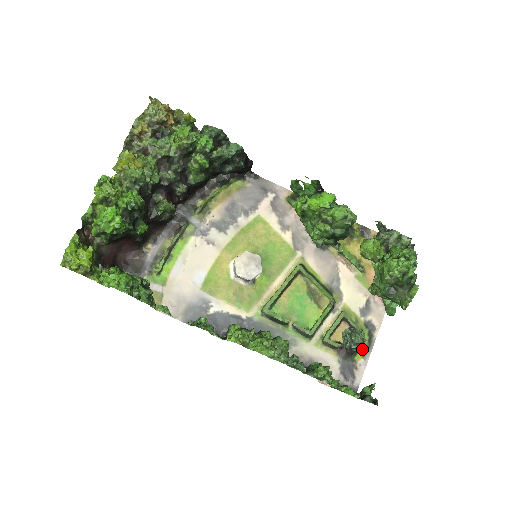
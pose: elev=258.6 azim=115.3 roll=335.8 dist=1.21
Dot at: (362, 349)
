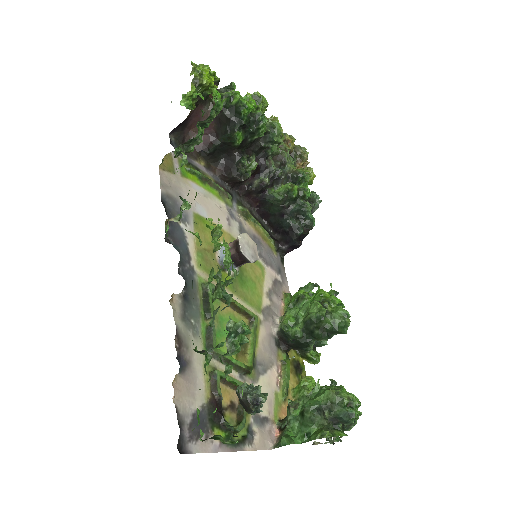
Dot at: (227, 435)
